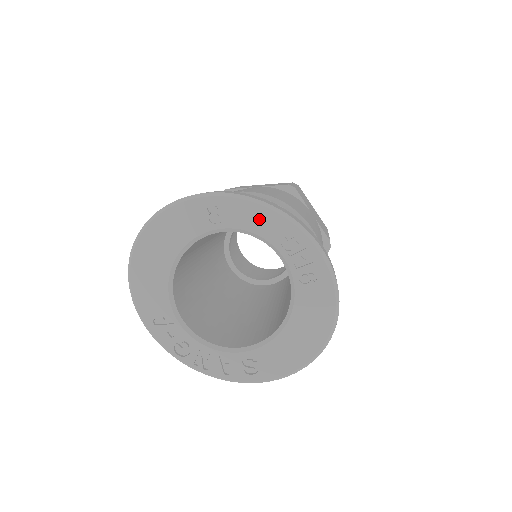
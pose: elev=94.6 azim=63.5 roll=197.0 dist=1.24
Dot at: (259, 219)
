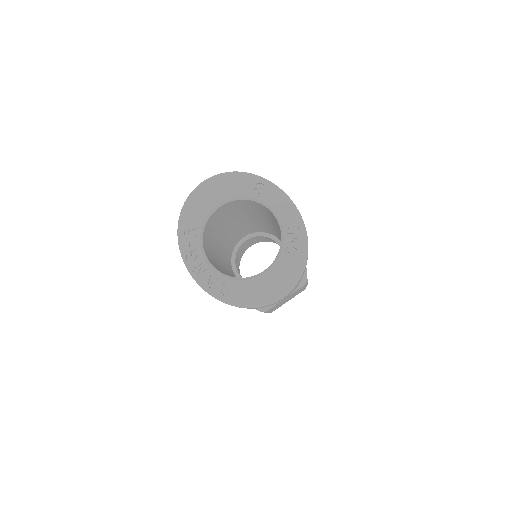
Dot at: (282, 205)
